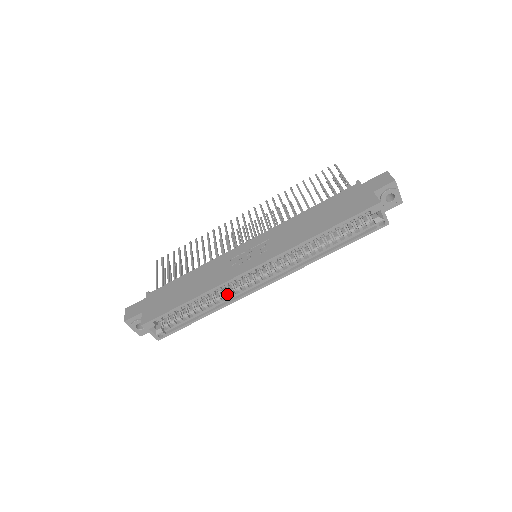
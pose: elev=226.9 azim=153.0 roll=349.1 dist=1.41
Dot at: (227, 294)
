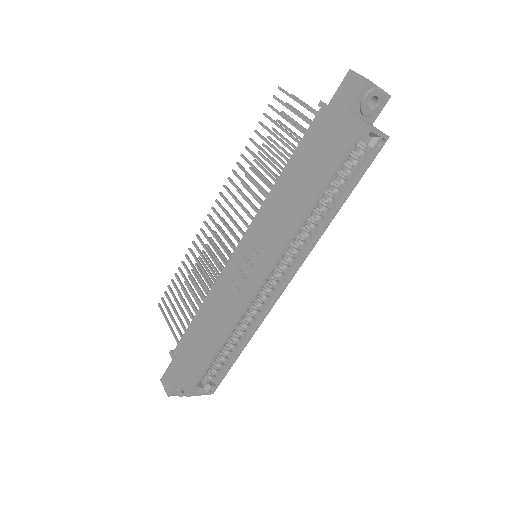
Dot at: (251, 317)
